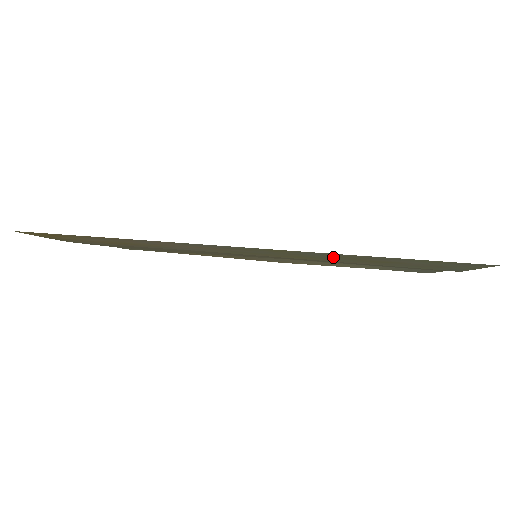
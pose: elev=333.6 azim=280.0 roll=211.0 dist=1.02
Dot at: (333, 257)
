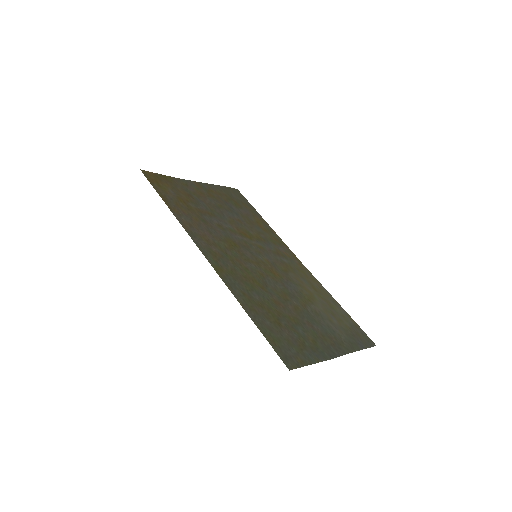
Dot at: (250, 294)
